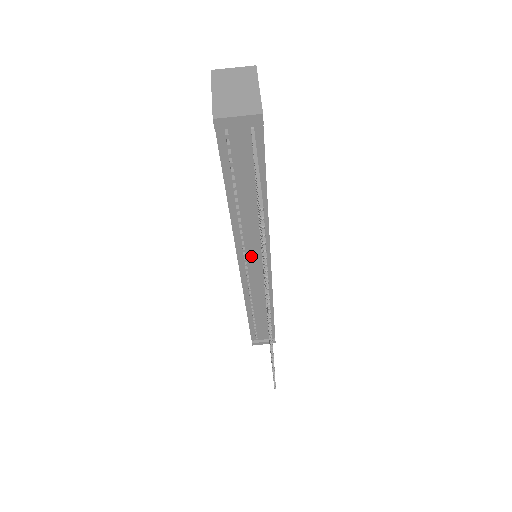
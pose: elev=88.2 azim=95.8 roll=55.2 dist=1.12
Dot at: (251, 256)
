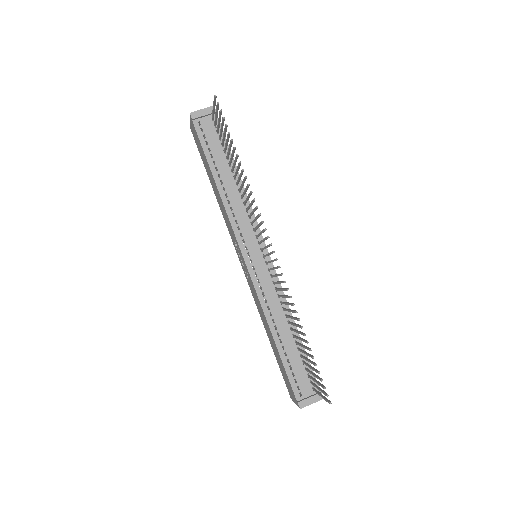
Dot at: (247, 238)
